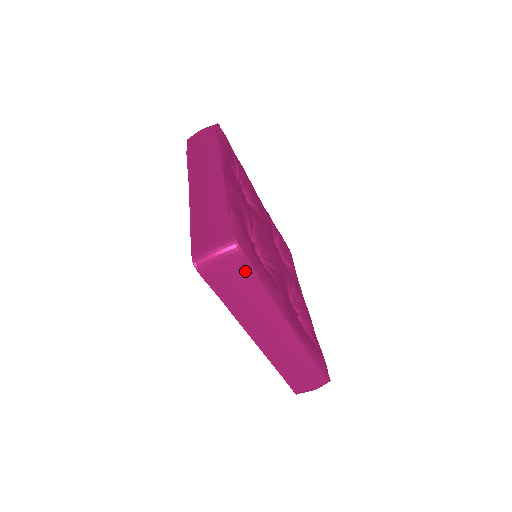
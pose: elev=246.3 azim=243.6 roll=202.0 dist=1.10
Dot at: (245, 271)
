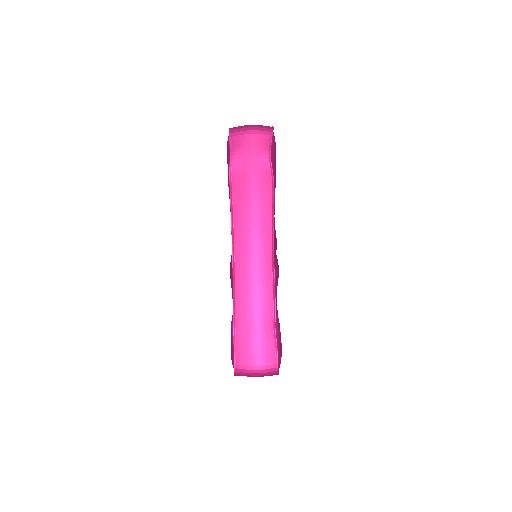
Dot at: occluded
